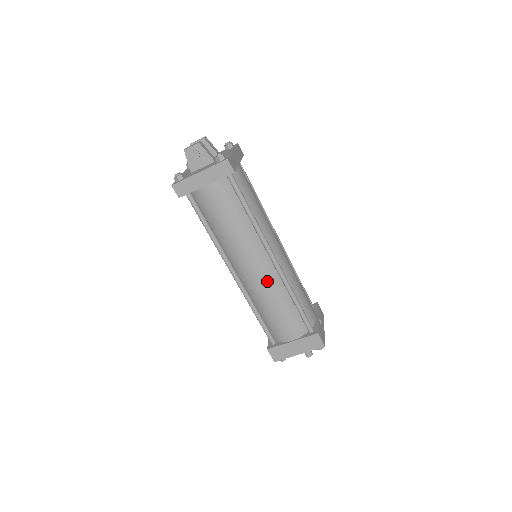
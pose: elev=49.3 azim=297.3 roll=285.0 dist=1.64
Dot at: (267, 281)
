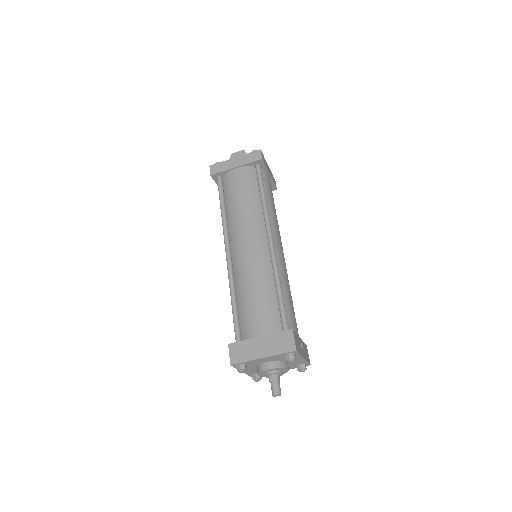
Dot at: (257, 259)
